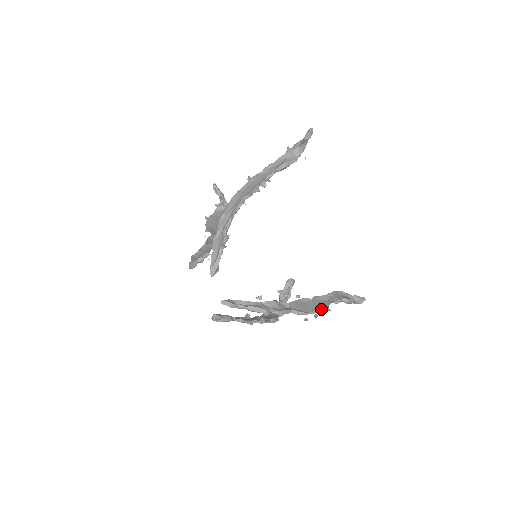
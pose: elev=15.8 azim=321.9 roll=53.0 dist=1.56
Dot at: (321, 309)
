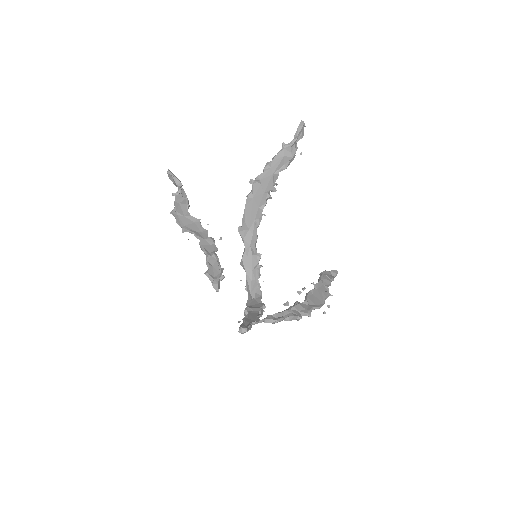
Dot at: (327, 297)
